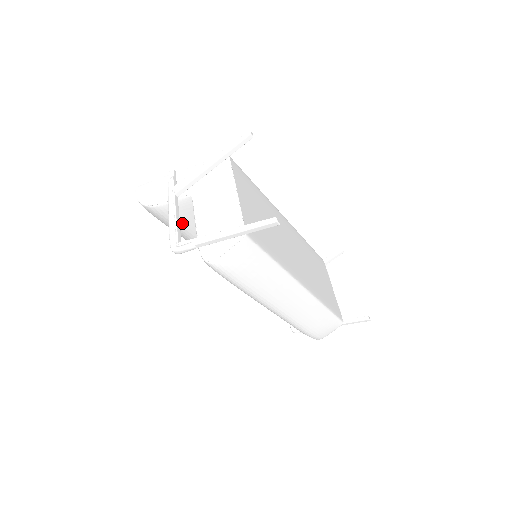
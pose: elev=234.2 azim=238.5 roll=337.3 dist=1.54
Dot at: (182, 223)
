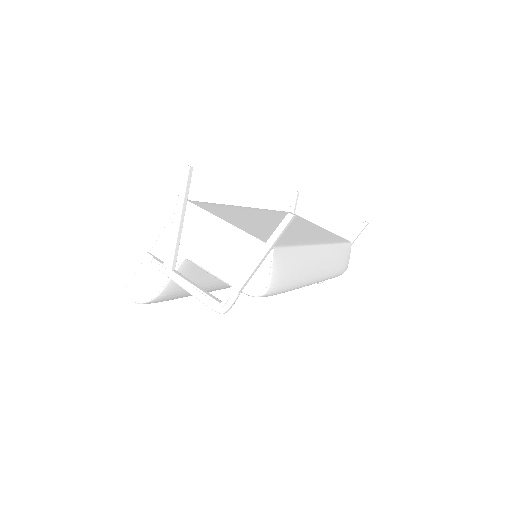
Dot at: occluded
